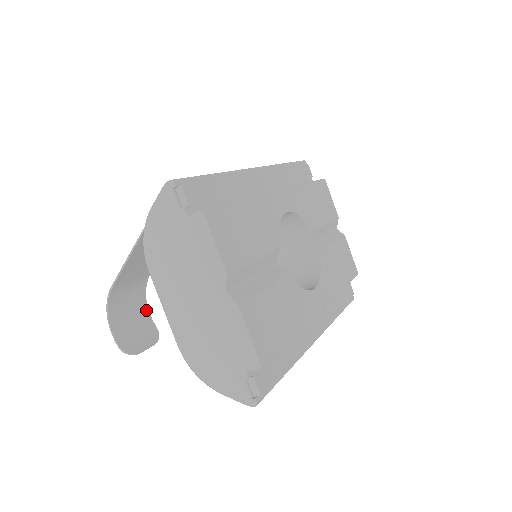
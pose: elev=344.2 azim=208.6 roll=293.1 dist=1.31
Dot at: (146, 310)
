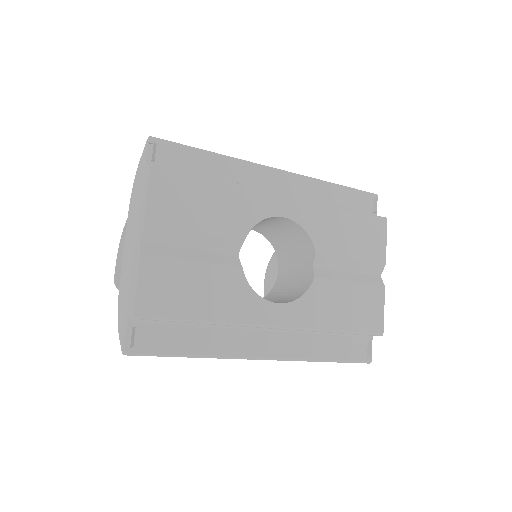
Dot at: occluded
